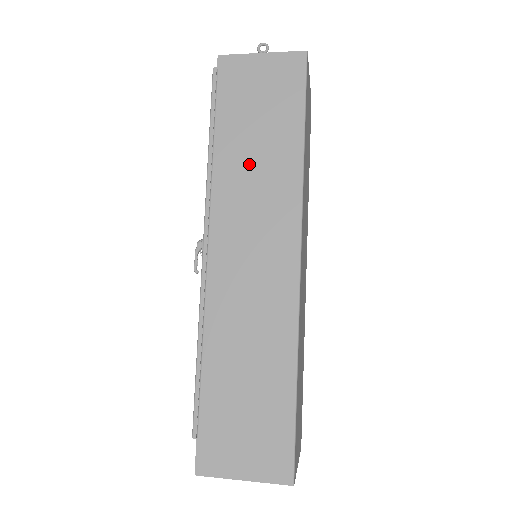
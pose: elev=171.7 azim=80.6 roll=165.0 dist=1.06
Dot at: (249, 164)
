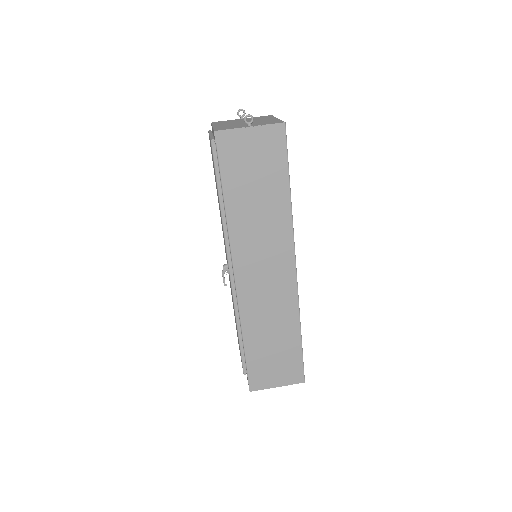
Dot at: (254, 215)
